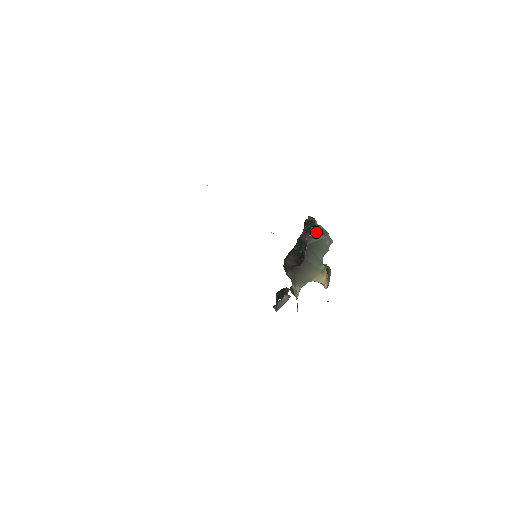
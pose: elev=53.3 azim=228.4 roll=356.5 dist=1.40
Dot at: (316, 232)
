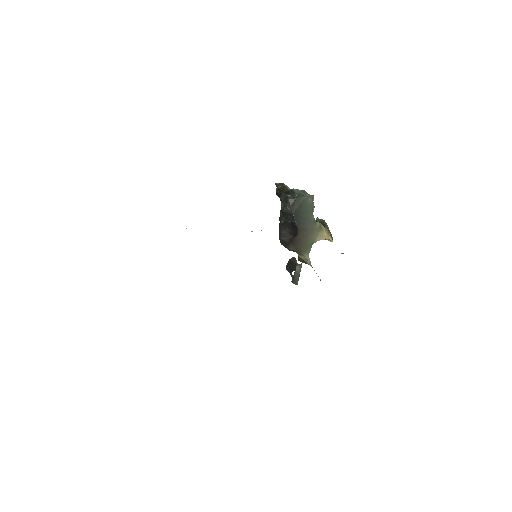
Dot at: (294, 198)
